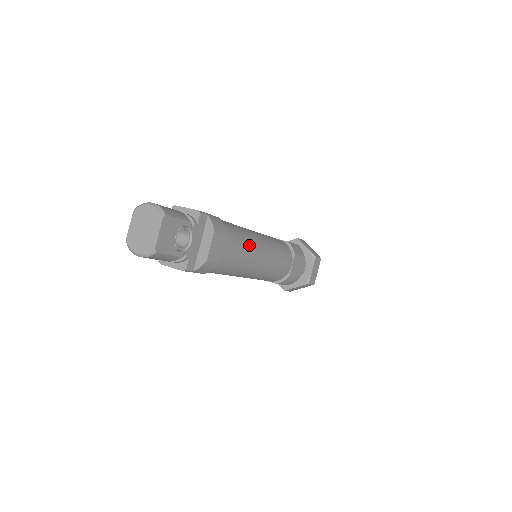
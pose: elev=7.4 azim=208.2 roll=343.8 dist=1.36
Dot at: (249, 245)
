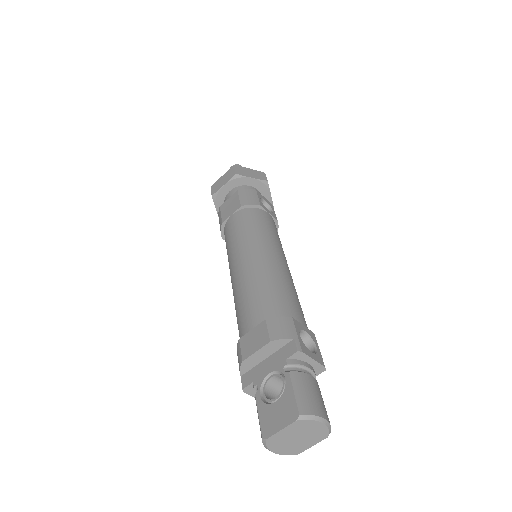
Dot at: occluded
